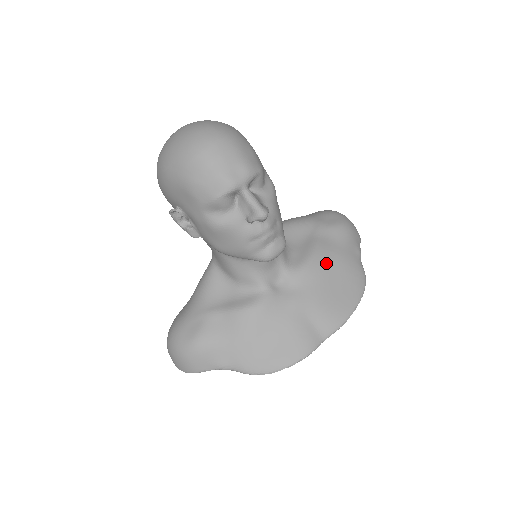
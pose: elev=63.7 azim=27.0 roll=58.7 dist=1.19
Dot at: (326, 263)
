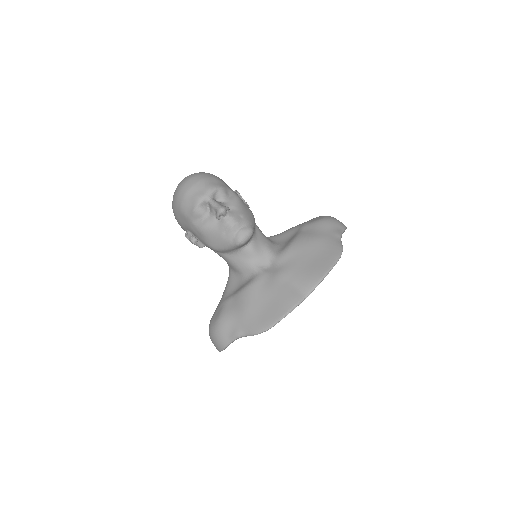
Dot at: (304, 245)
